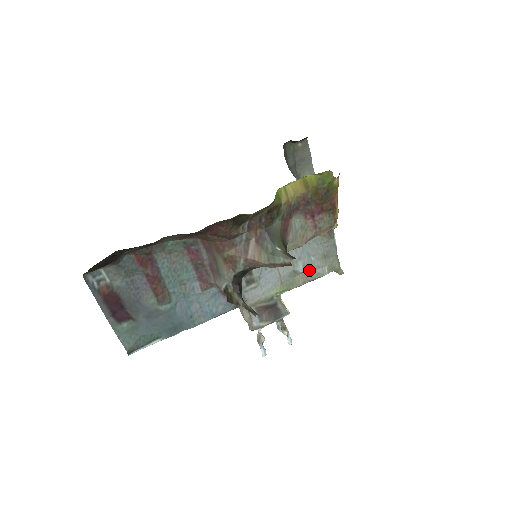
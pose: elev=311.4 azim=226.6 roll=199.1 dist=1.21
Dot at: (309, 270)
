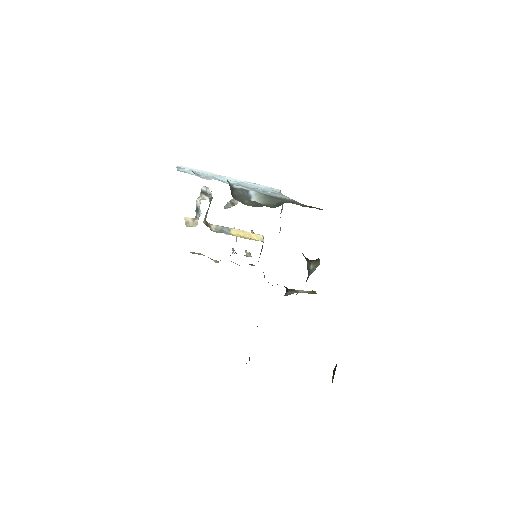
Dot at: occluded
